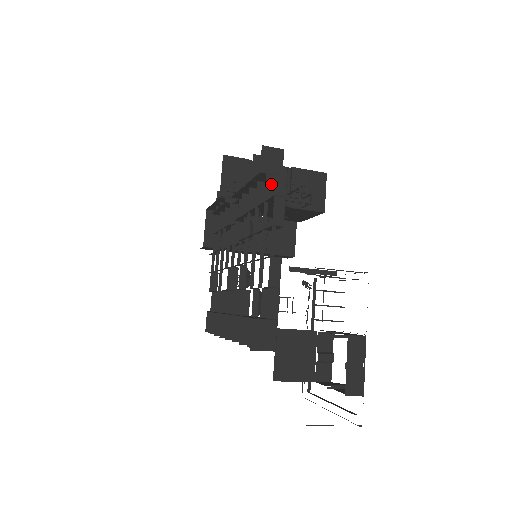
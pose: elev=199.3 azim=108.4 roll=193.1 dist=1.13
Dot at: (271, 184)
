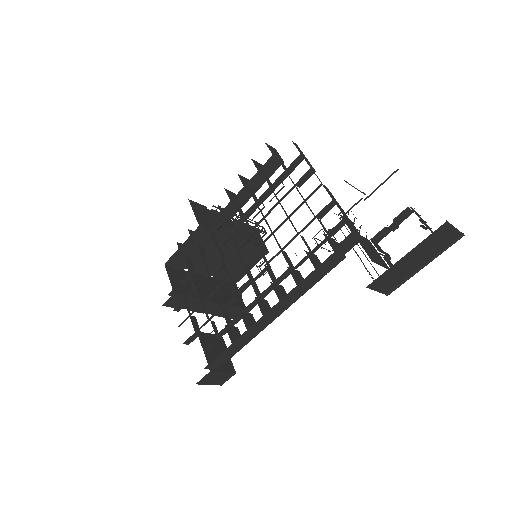
Dot at: (282, 163)
